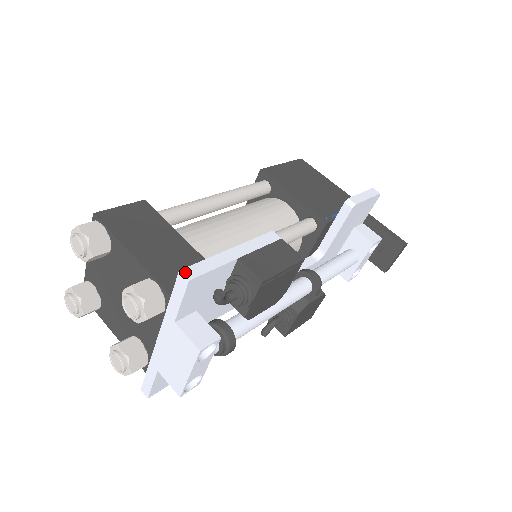
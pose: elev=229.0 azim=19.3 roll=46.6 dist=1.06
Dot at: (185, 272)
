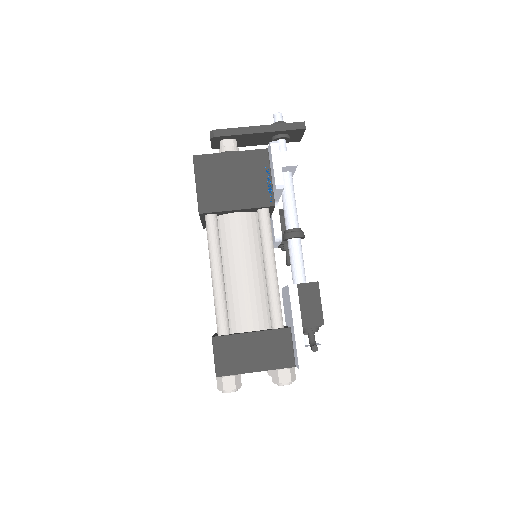
Dot at: (301, 367)
